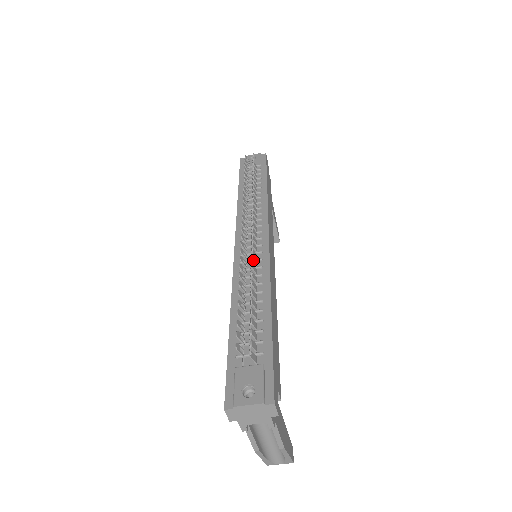
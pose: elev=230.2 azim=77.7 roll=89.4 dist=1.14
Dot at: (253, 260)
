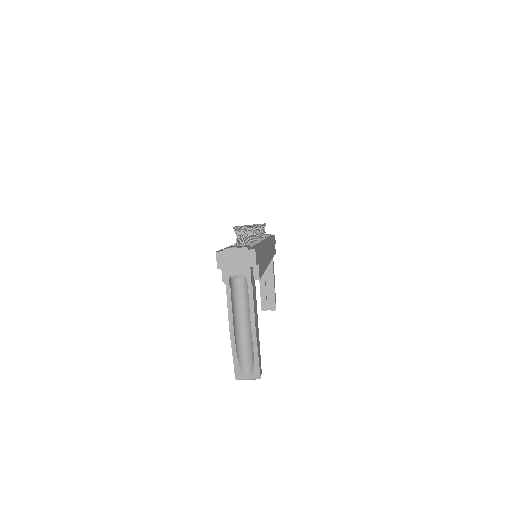
Dot at: (254, 236)
